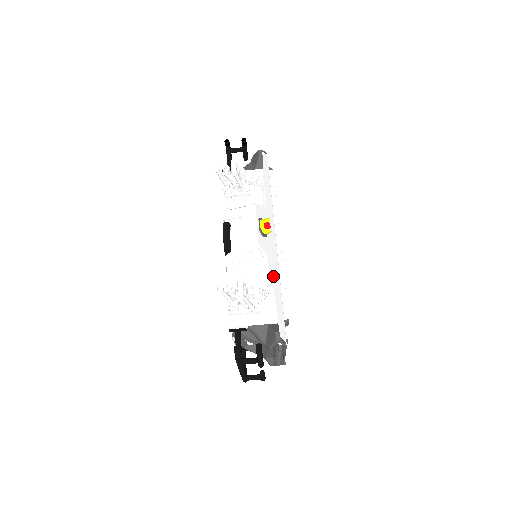
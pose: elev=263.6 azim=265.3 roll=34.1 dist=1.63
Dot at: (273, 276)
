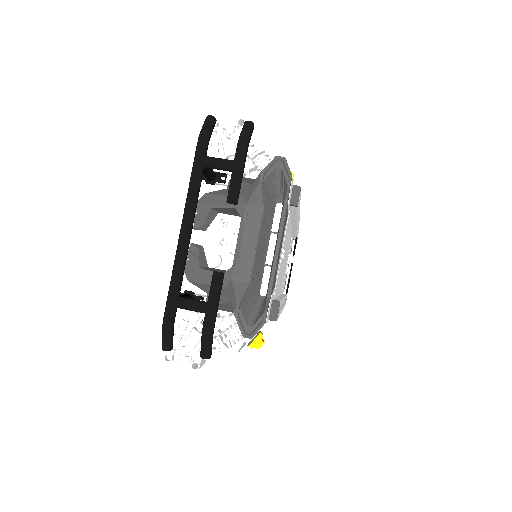
Dot at: occluded
